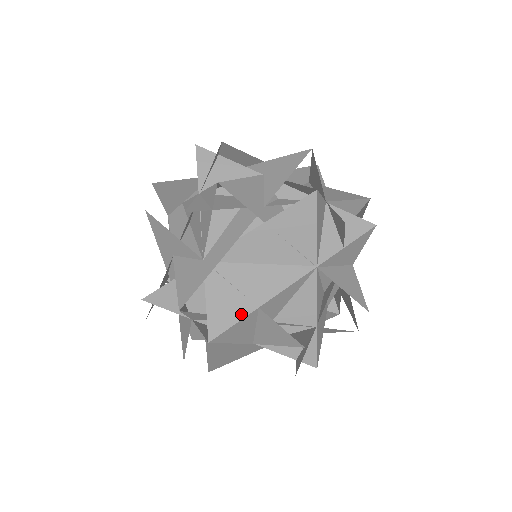
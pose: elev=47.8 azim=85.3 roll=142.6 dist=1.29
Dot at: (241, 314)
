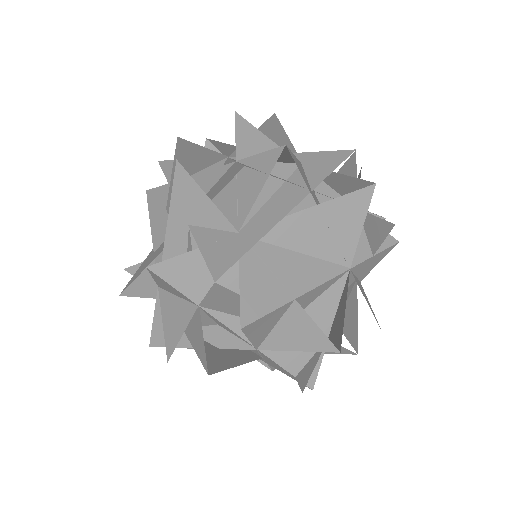
Dot at: (277, 302)
